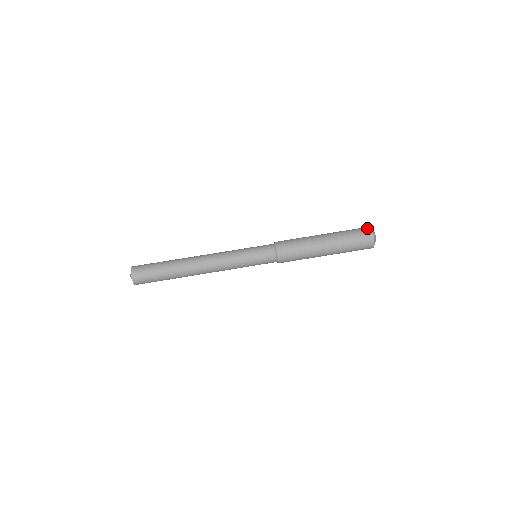
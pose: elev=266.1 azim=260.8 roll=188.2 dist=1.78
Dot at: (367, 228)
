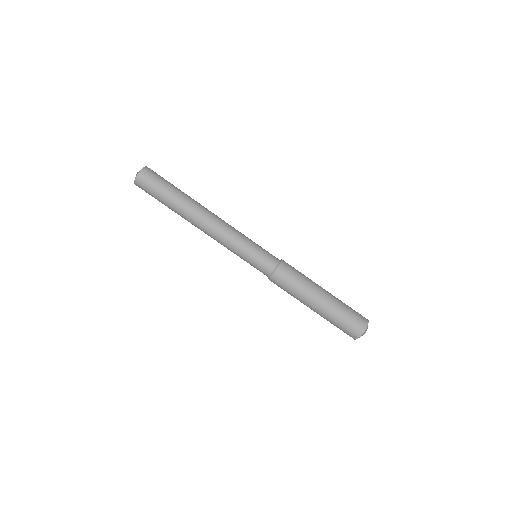
Dot at: (361, 329)
